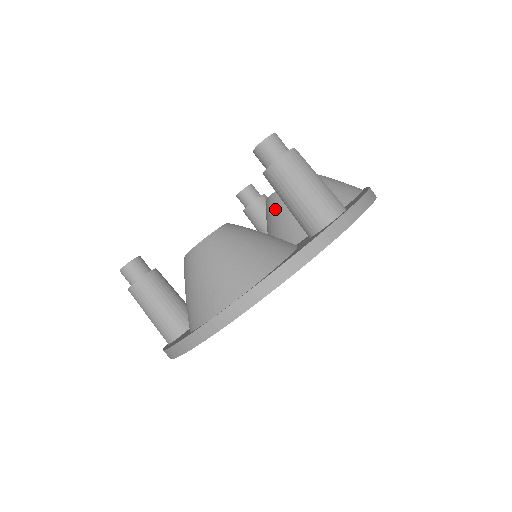
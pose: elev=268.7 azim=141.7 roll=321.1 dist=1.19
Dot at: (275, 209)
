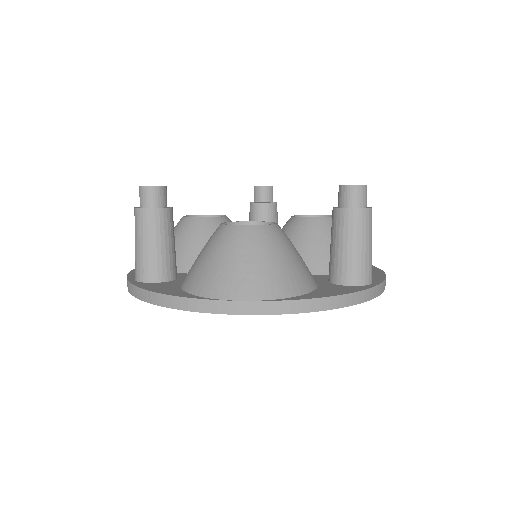
Dot at: (301, 232)
